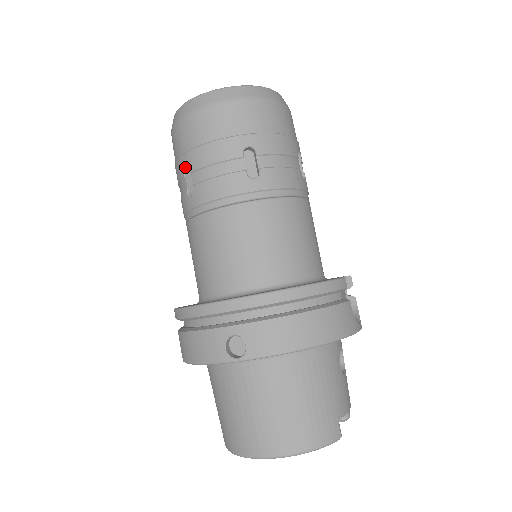
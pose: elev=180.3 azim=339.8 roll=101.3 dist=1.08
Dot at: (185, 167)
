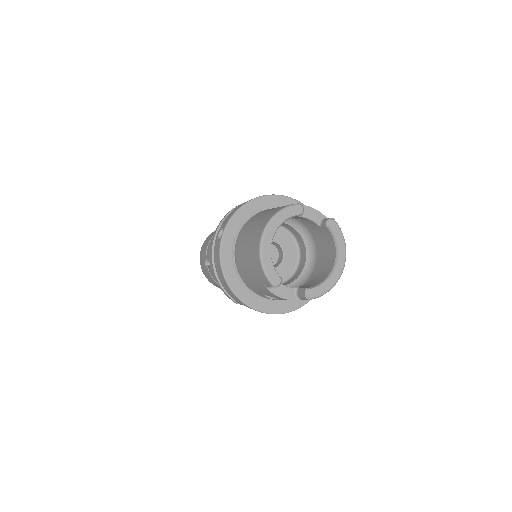
Dot at: (206, 265)
